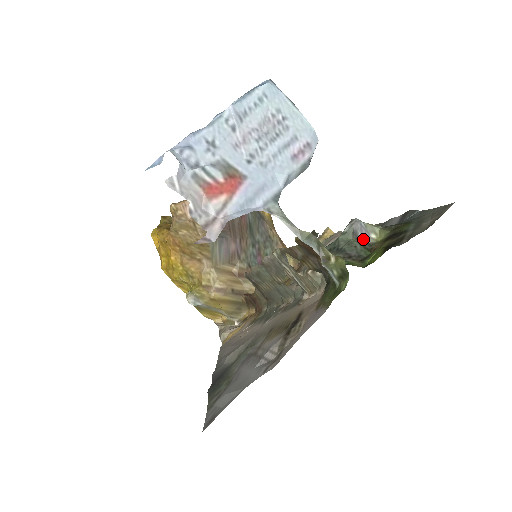
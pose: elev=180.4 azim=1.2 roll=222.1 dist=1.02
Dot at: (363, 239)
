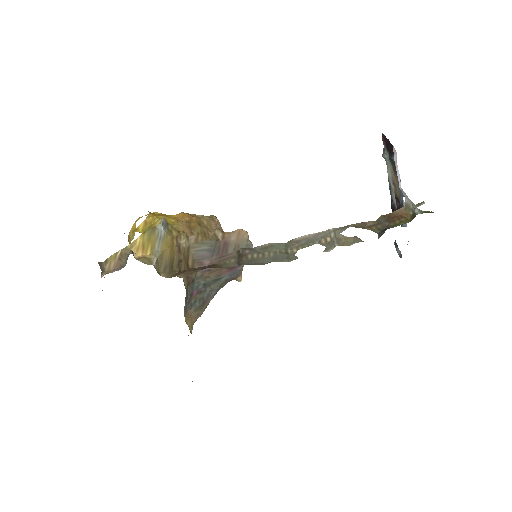
Dot at: occluded
